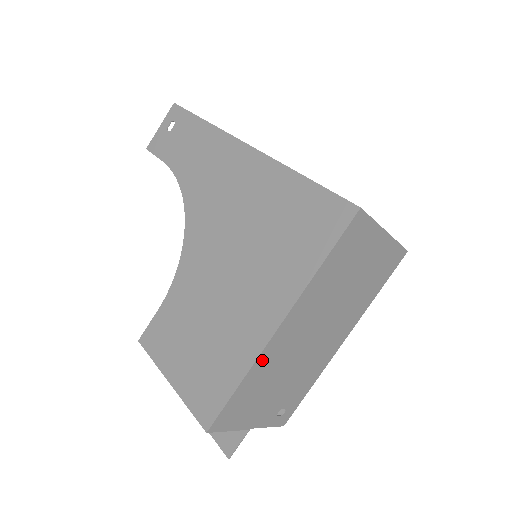
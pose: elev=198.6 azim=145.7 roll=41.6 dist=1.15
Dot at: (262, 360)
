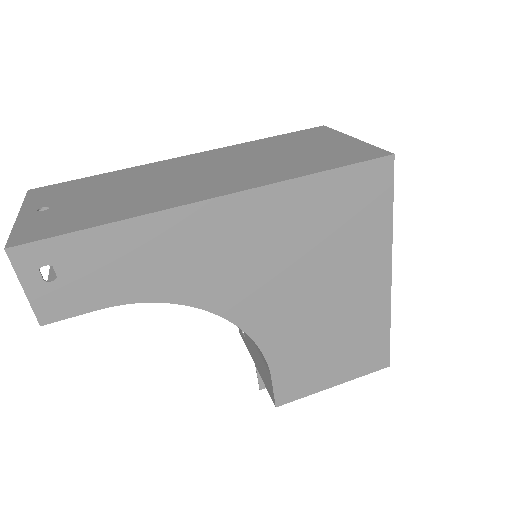
Dot at: occluded
